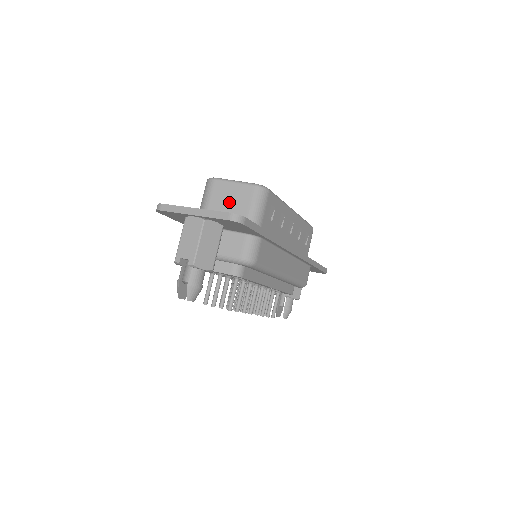
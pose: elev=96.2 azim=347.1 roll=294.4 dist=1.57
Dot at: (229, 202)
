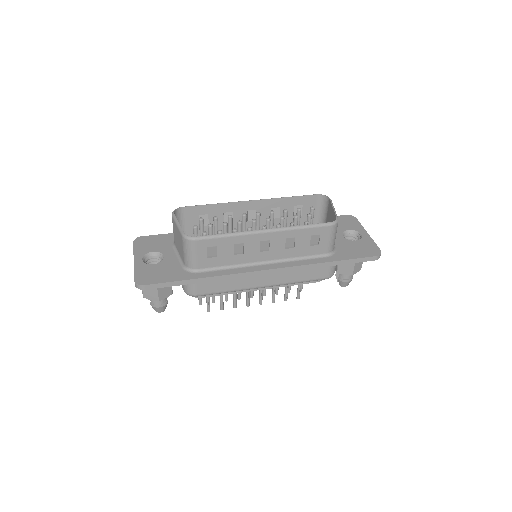
Dot at: (178, 241)
